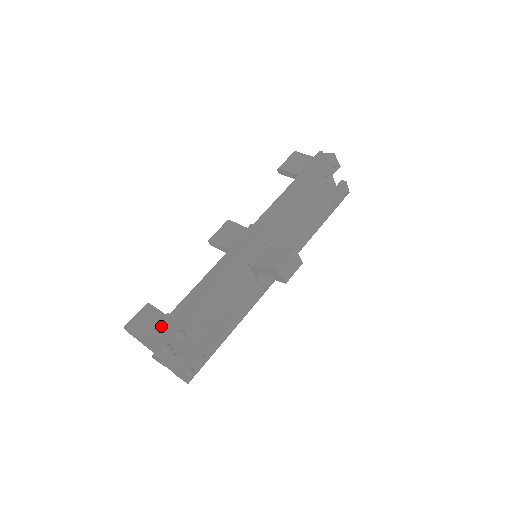
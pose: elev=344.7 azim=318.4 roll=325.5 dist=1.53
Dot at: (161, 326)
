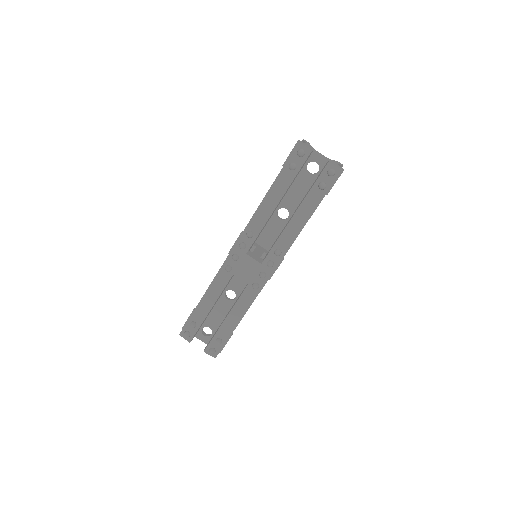
Dot at: occluded
